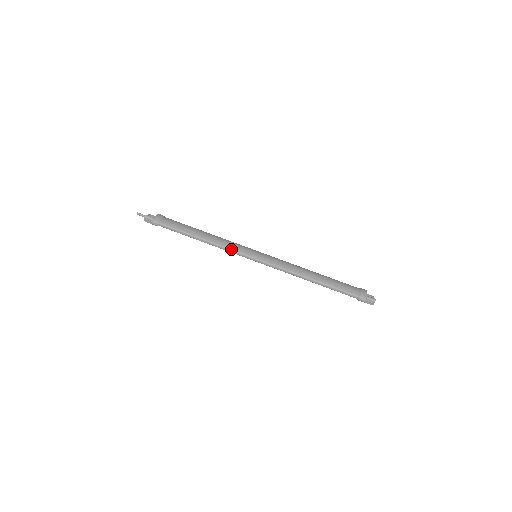
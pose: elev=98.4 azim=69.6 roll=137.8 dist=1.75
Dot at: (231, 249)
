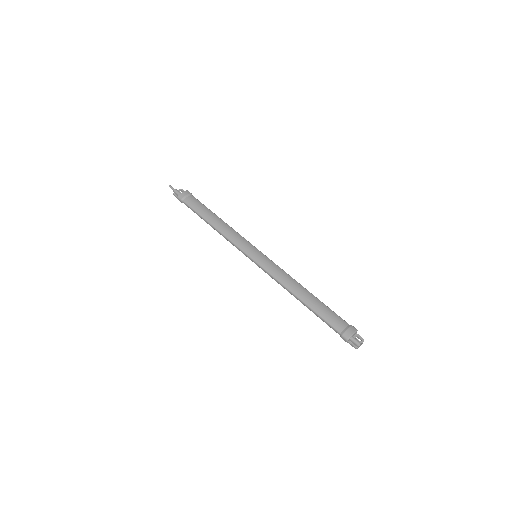
Dot at: (233, 242)
